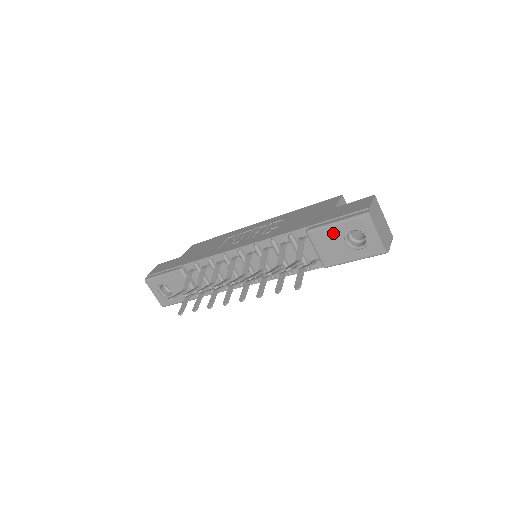
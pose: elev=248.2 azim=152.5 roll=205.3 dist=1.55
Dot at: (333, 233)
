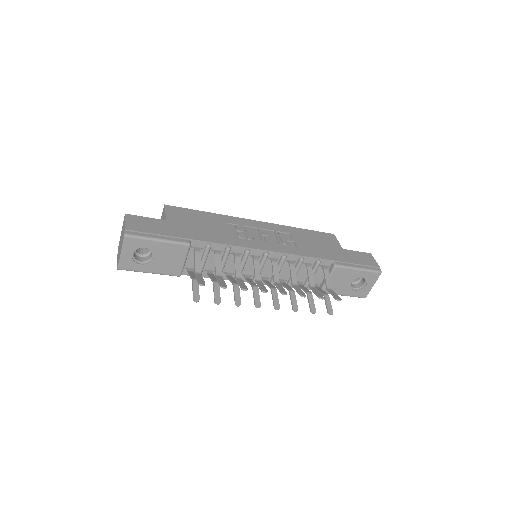
Dot at: (351, 274)
